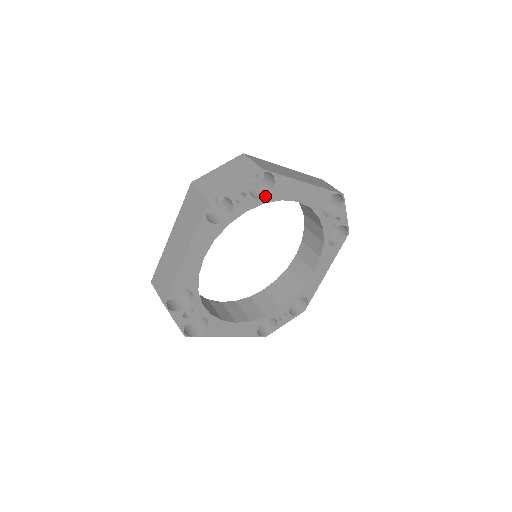
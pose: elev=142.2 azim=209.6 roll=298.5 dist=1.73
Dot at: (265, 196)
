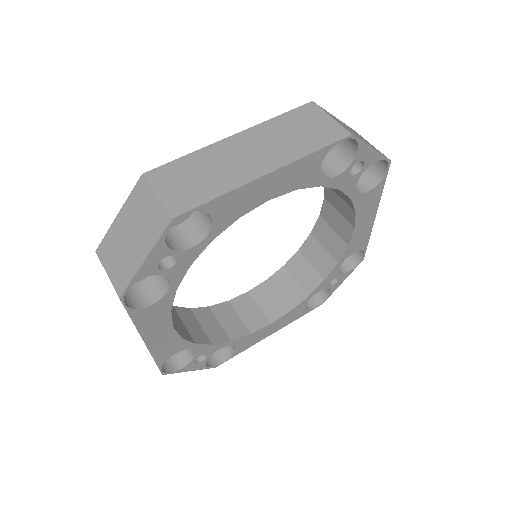
Dot at: (207, 233)
